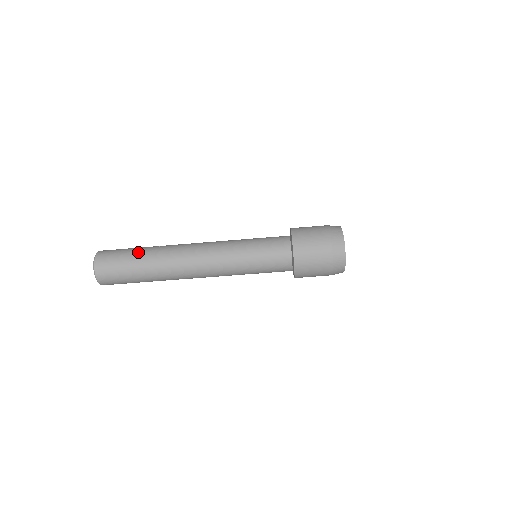
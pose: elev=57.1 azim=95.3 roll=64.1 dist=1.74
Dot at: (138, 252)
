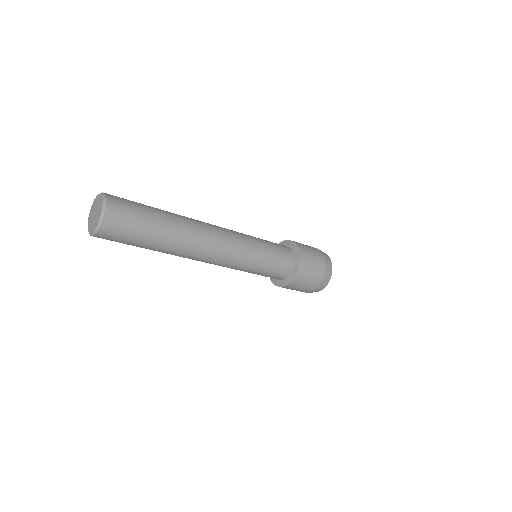
Dot at: (158, 217)
